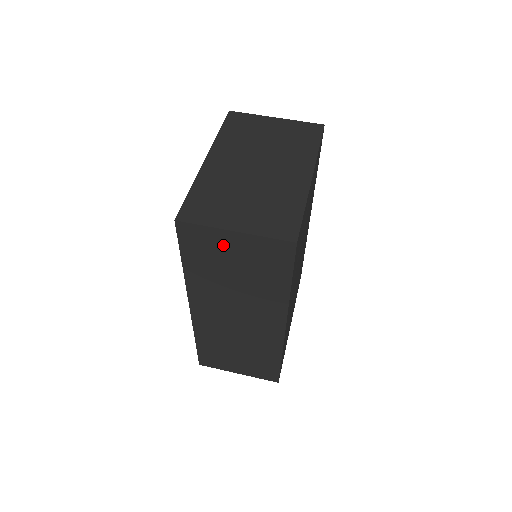
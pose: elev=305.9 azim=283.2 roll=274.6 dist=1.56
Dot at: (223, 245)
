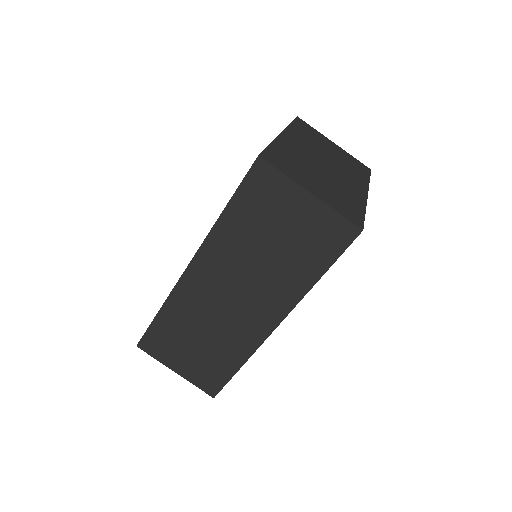
Dot at: (287, 204)
